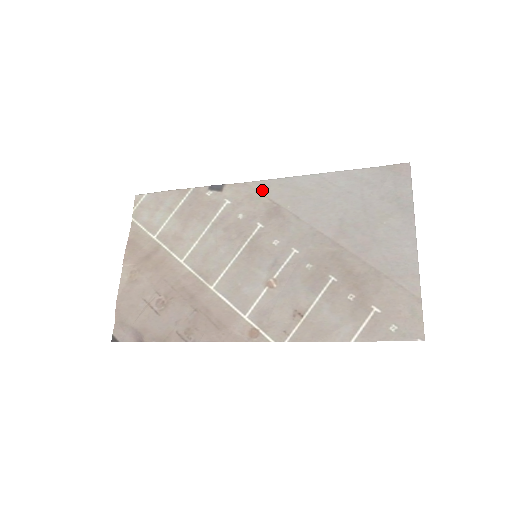
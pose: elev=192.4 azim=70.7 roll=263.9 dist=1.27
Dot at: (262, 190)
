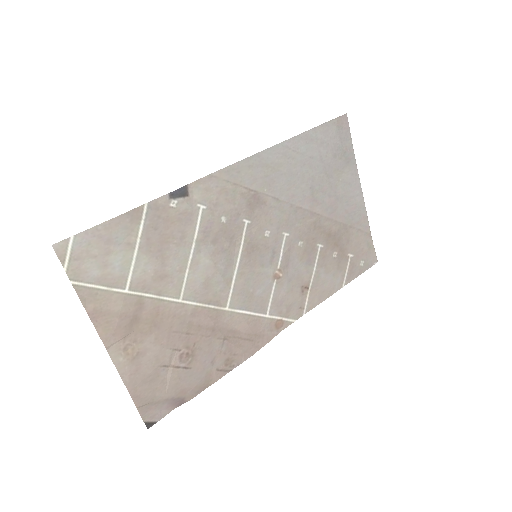
Dot at: (233, 179)
